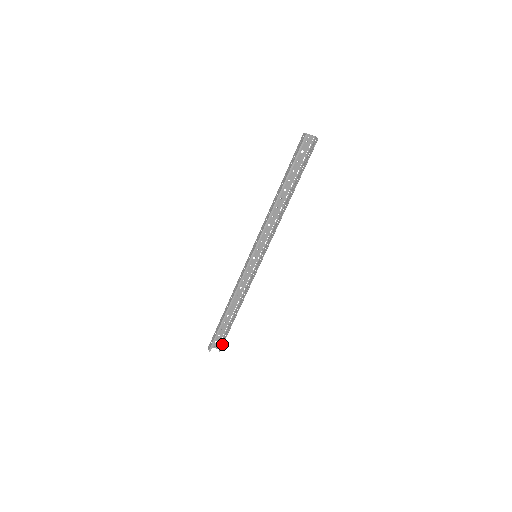
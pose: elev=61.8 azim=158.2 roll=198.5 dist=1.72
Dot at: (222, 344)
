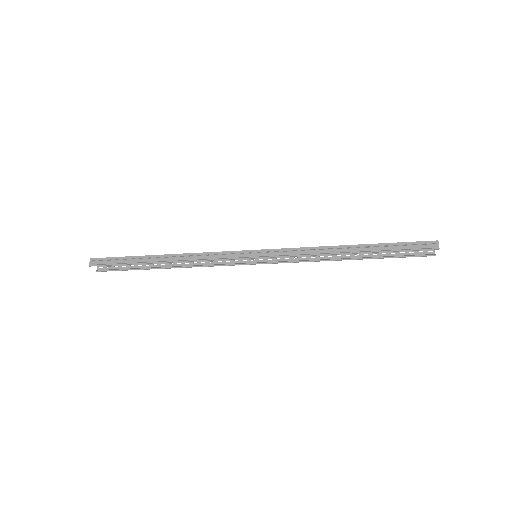
Dot at: (111, 270)
